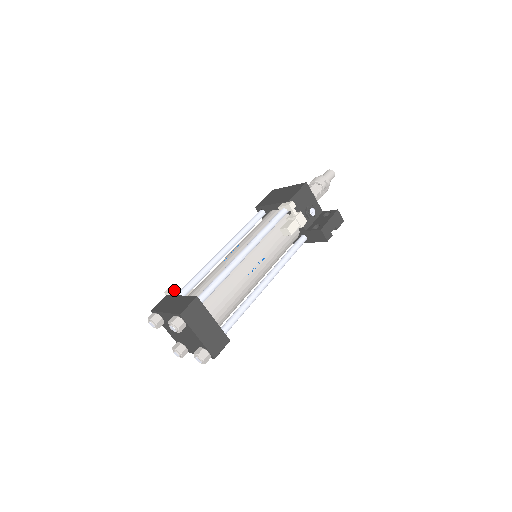
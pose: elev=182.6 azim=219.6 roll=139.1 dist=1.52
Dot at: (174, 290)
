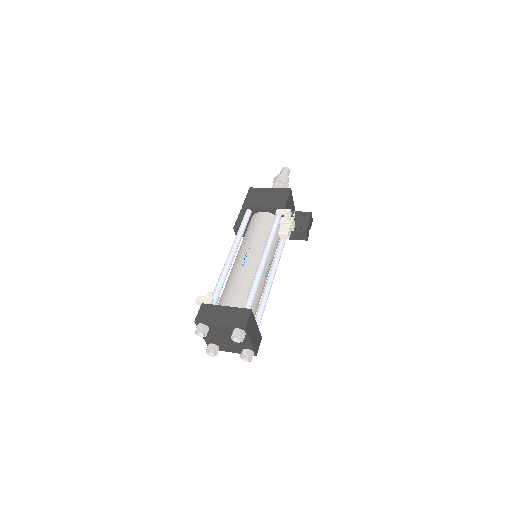
Dot at: (209, 299)
